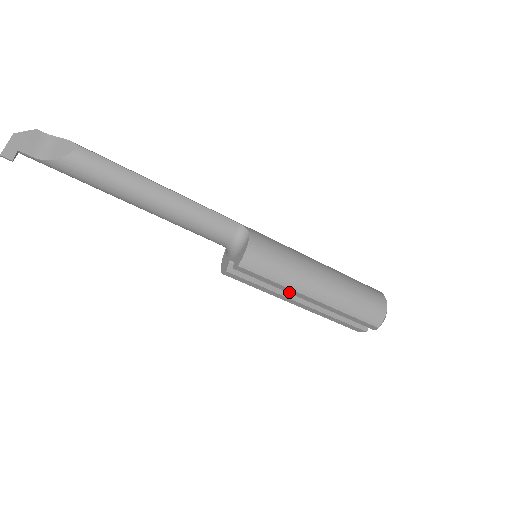
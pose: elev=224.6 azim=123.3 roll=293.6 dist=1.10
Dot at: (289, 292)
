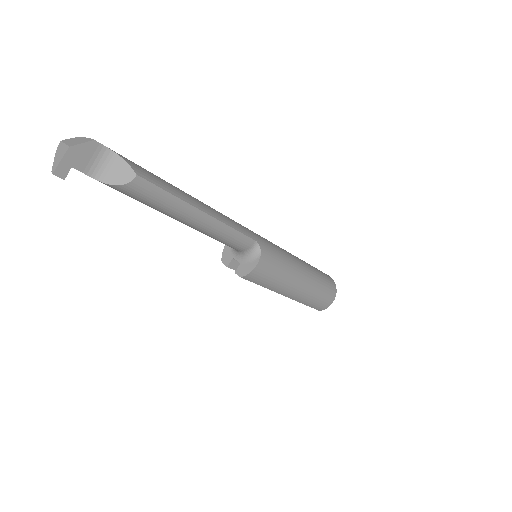
Dot at: occluded
